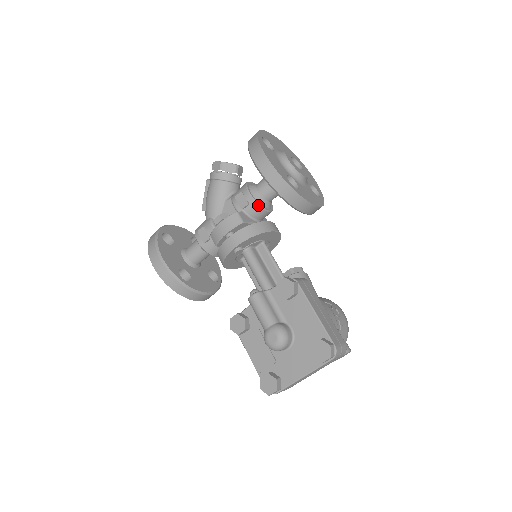
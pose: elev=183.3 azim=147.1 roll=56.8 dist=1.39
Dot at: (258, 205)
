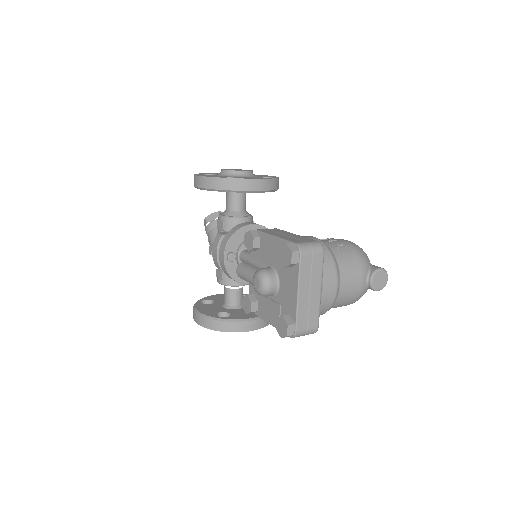
Dot at: (230, 218)
